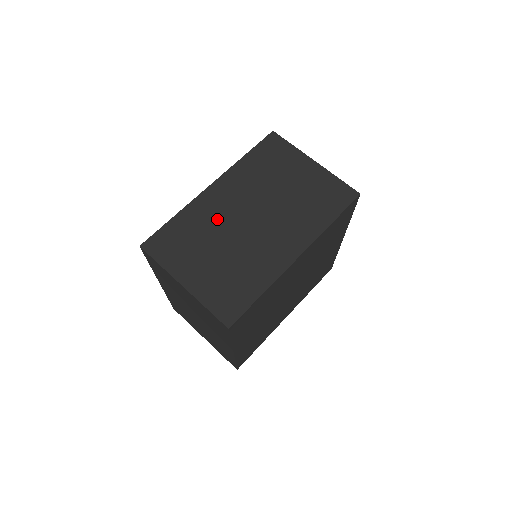
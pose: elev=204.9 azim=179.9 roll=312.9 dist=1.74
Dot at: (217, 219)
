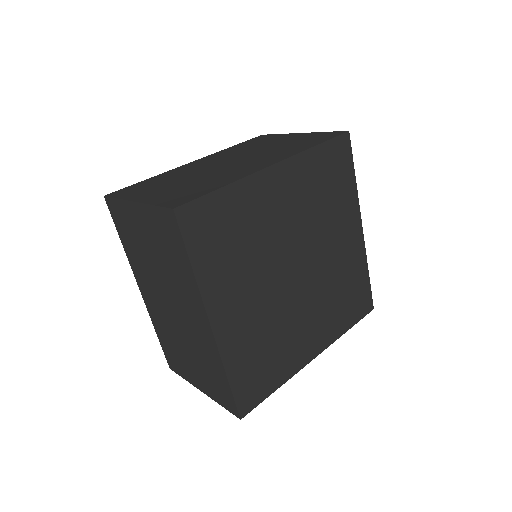
Dot at: (191, 170)
